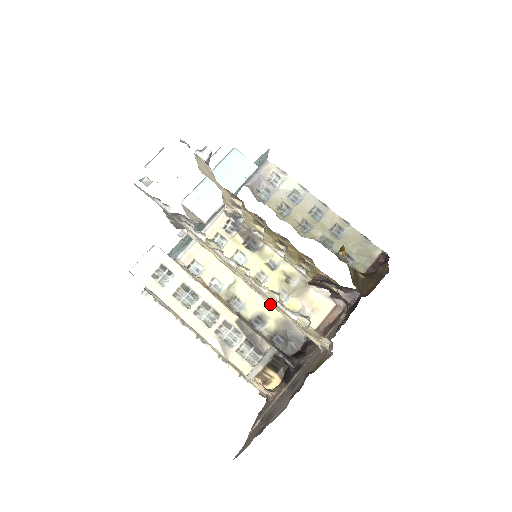
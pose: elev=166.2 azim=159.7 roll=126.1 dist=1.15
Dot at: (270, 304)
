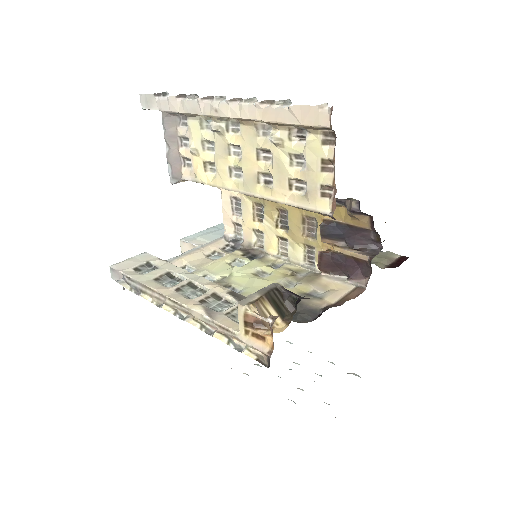
Dot at: occluded
